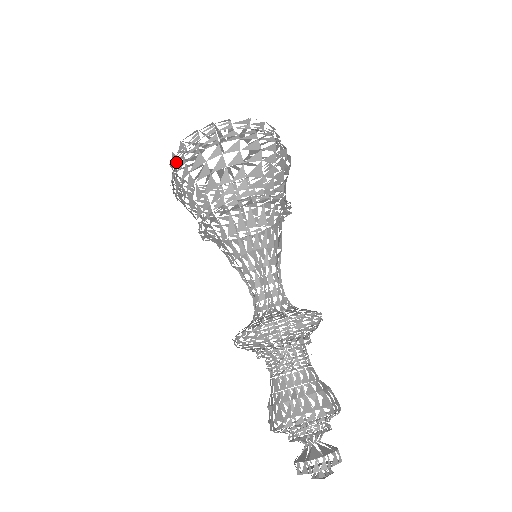
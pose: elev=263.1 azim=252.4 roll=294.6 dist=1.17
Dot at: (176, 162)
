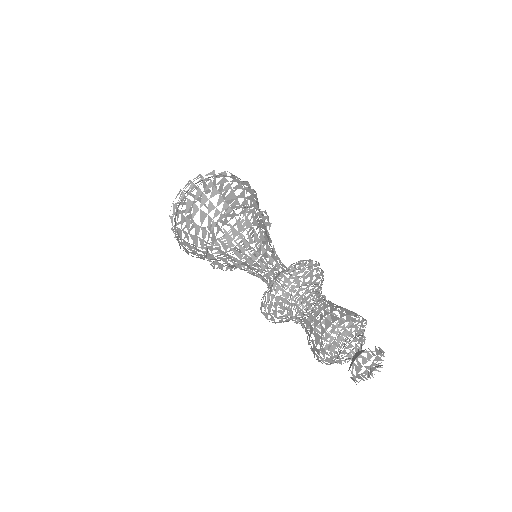
Dot at: occluded
